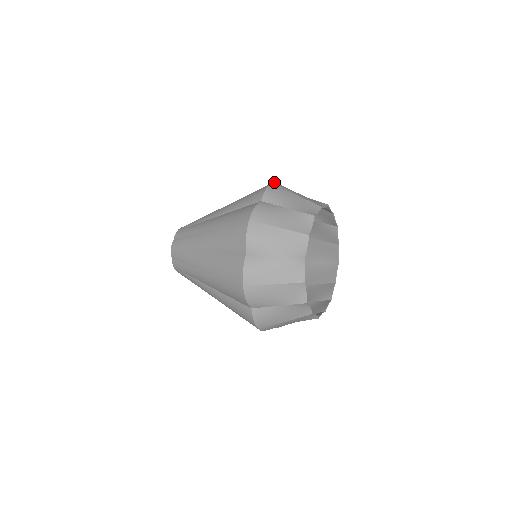
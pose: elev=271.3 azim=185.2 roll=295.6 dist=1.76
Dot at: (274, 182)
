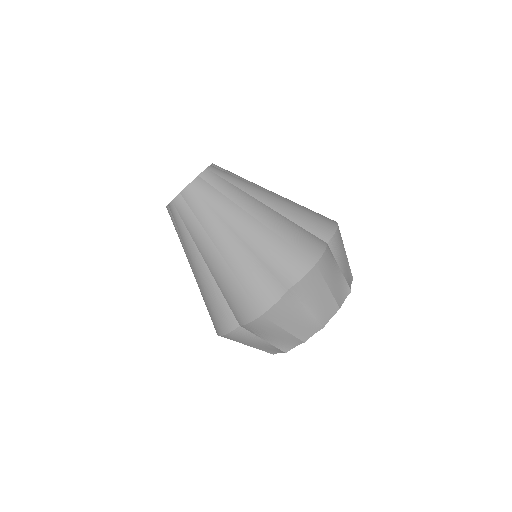
Dot at: occluded
